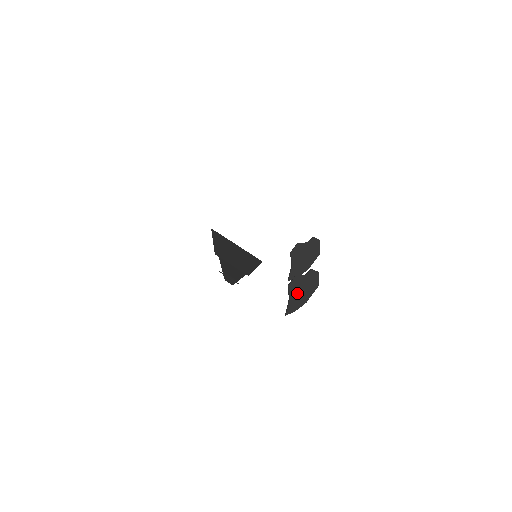
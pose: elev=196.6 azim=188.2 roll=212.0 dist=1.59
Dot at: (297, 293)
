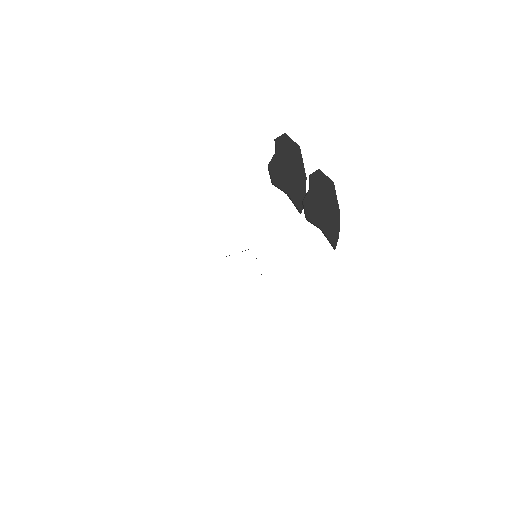
Dot at: (322, 216)
